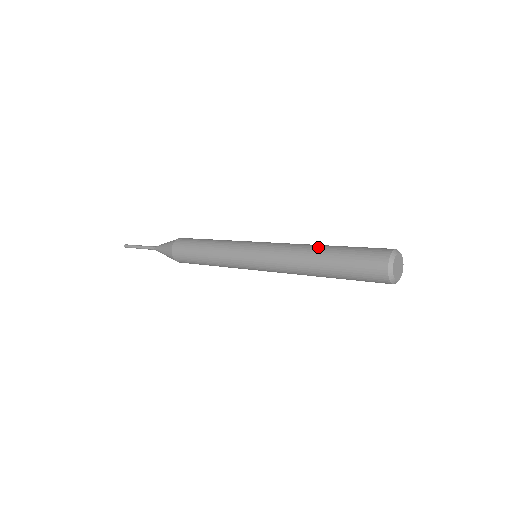
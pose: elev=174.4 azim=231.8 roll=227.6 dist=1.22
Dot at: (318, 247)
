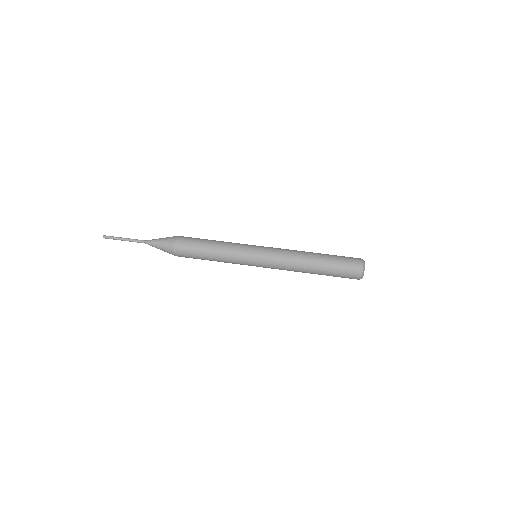
Dot at: (311, 267)
